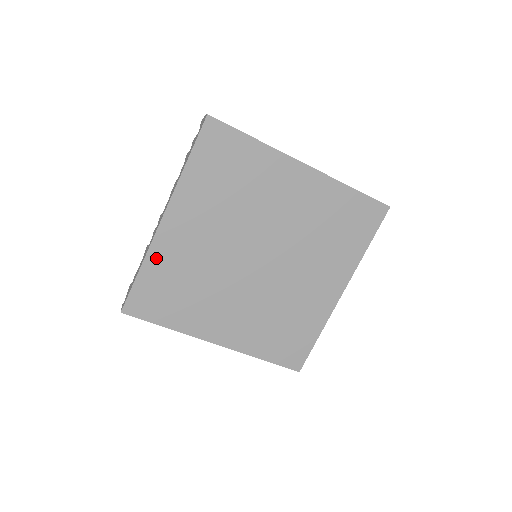
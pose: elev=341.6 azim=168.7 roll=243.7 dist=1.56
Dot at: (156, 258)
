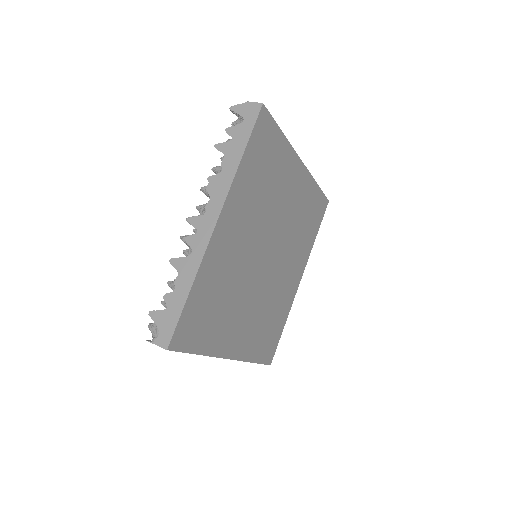
Dot at: (205, 271)
